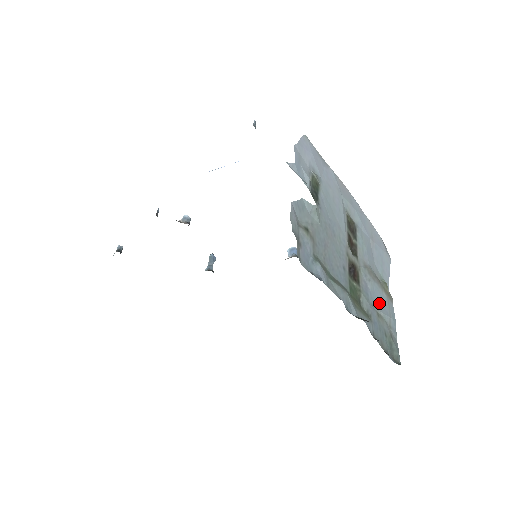
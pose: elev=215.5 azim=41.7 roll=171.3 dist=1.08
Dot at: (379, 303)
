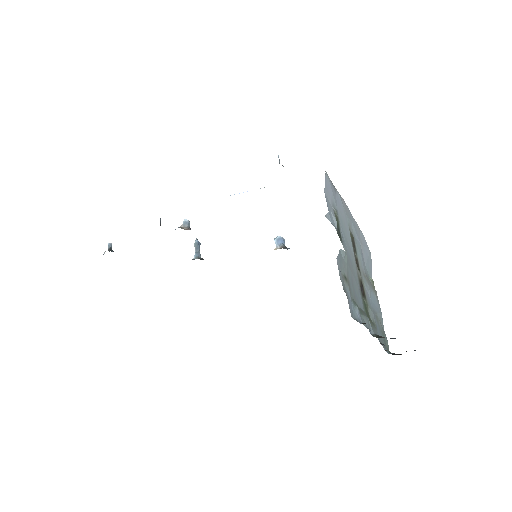
Dot at: (375, 305)
